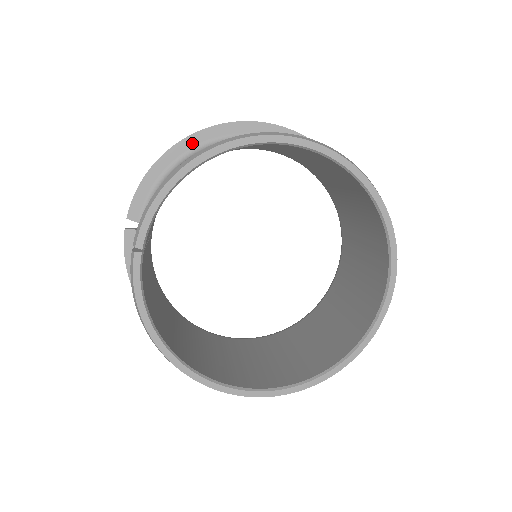
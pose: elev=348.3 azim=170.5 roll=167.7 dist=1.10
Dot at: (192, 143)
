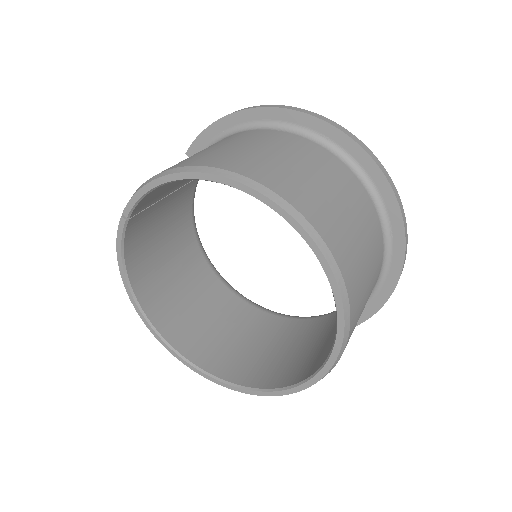
Dot at: (261, 116)
